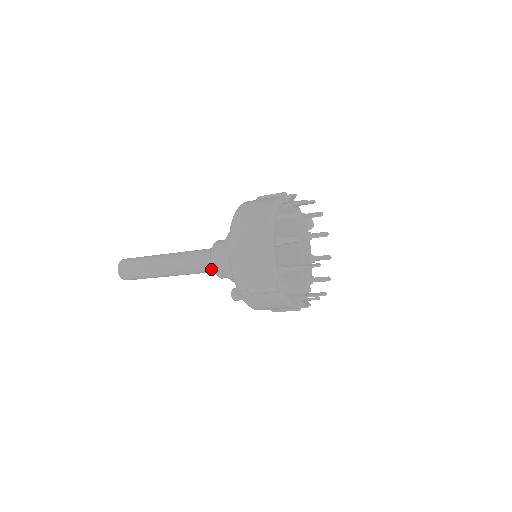
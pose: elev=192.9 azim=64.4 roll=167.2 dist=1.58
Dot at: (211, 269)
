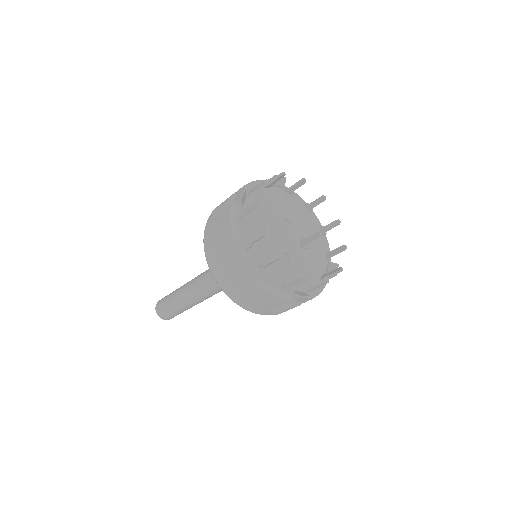
Dot at: occluded
